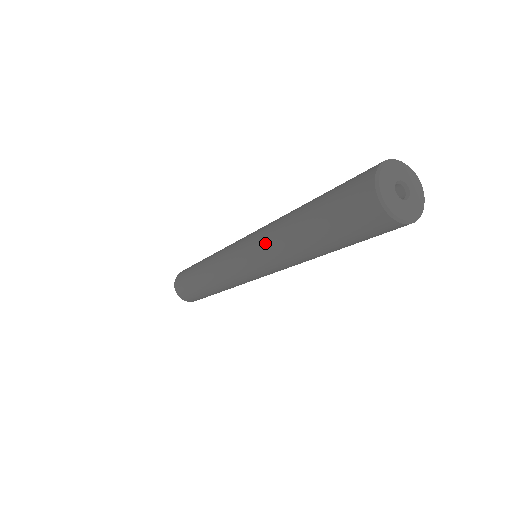
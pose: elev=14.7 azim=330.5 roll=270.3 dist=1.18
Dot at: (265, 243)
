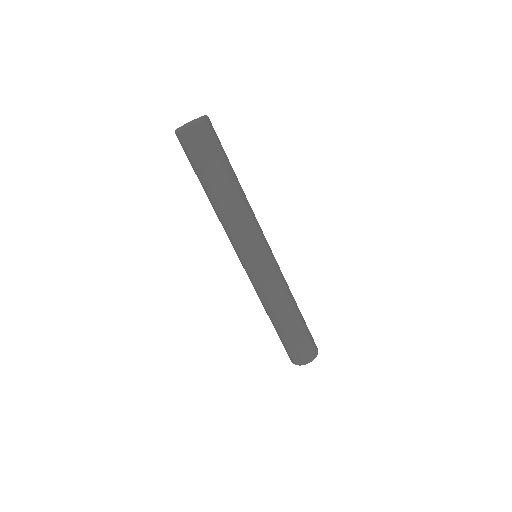
Dot at: occluded
